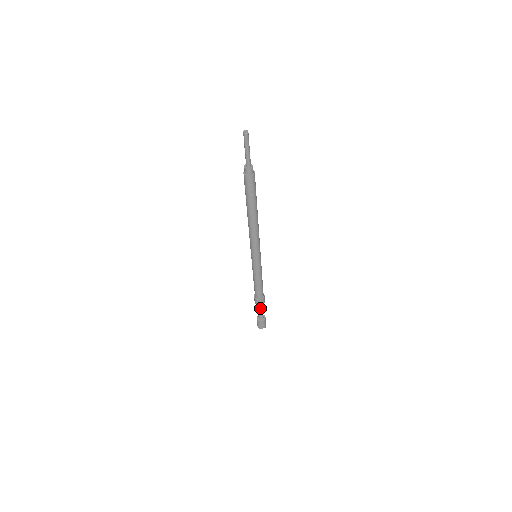
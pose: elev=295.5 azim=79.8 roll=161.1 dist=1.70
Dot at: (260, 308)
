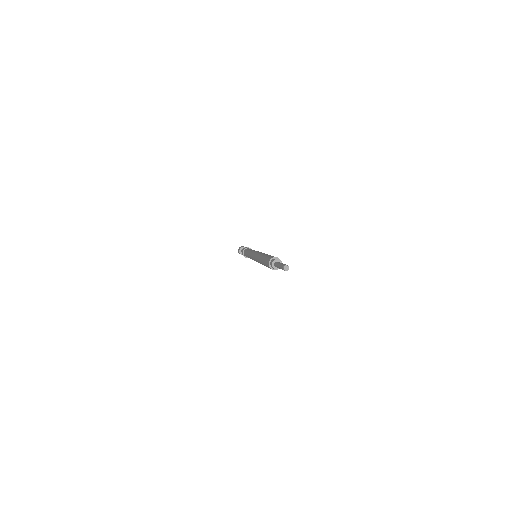
Dot at: occluded
